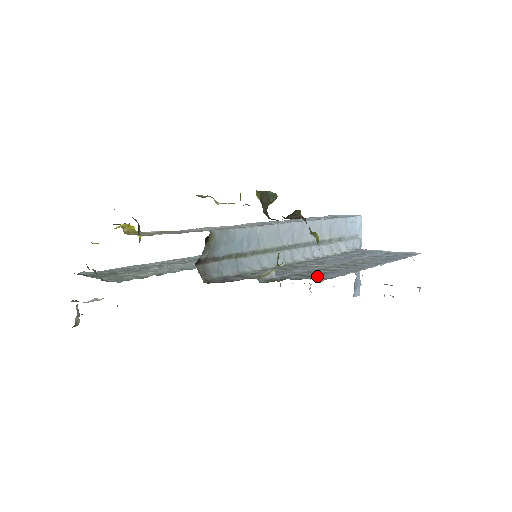
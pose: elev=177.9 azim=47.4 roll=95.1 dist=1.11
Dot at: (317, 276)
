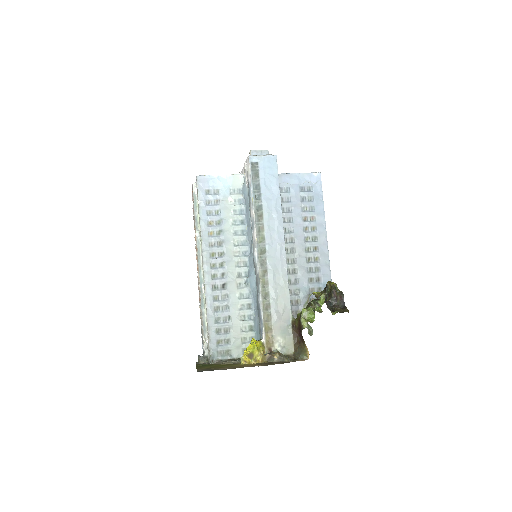
Dot at: (324, 280)
